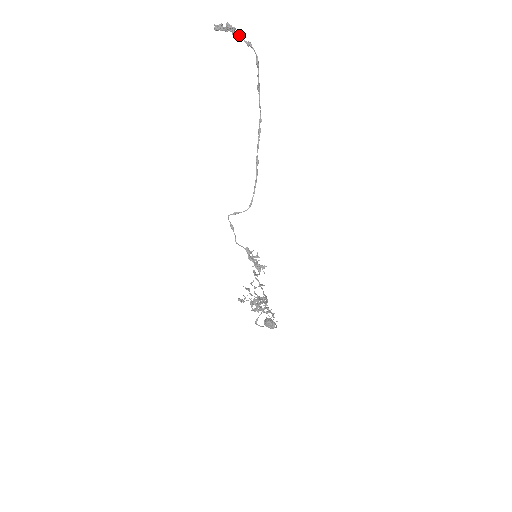
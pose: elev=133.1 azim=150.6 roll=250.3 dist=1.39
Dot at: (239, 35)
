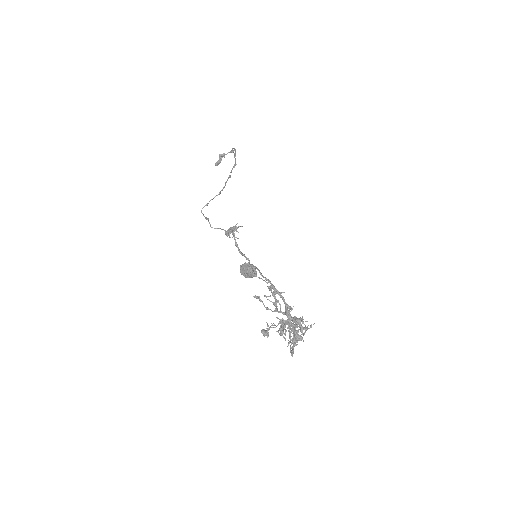
Dot at: occluded
